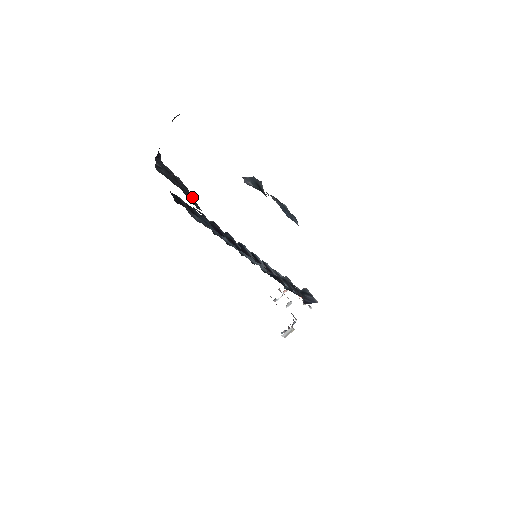
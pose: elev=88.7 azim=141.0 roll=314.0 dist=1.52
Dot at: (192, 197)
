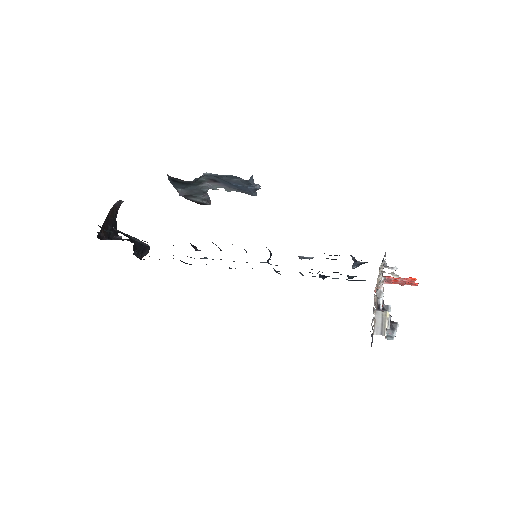
Dot at: (127, 235)
